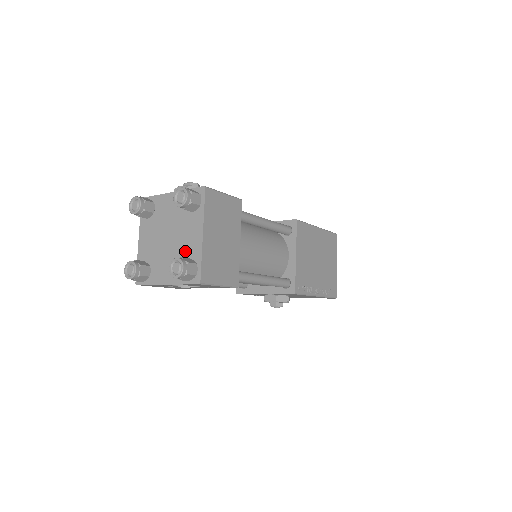
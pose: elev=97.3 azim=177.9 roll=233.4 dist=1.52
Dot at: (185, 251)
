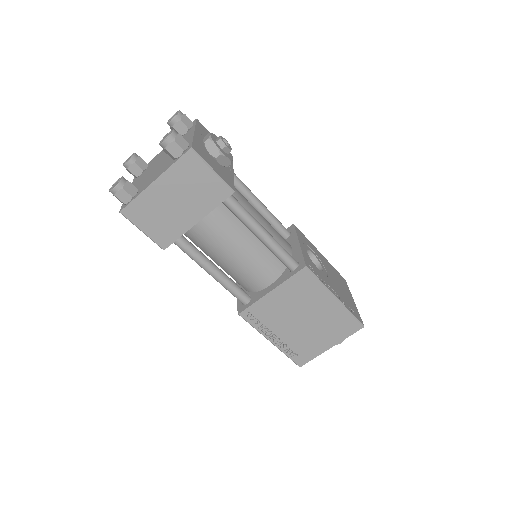
Dot at: (146, 181)
